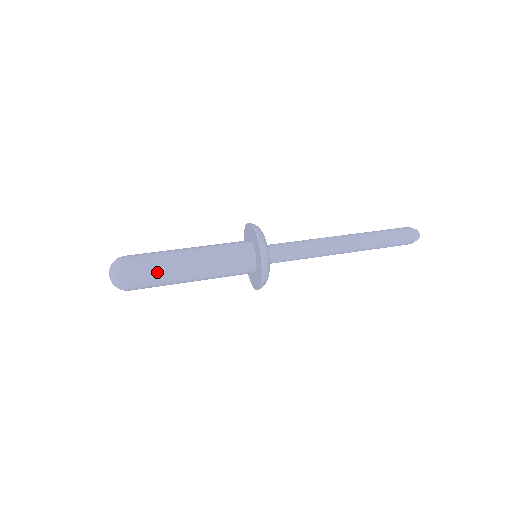
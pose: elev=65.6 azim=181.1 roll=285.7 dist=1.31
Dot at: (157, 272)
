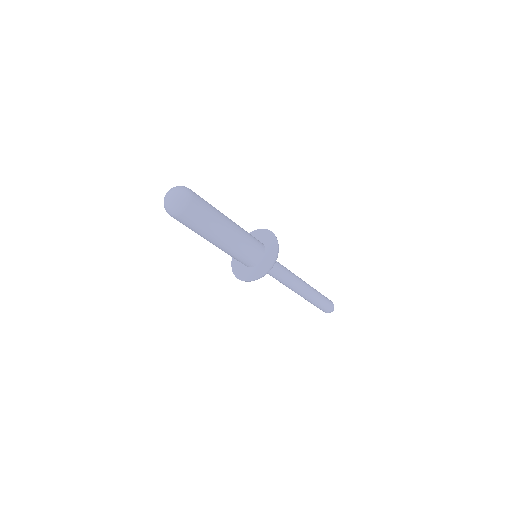
Dot at: (211, 211)
